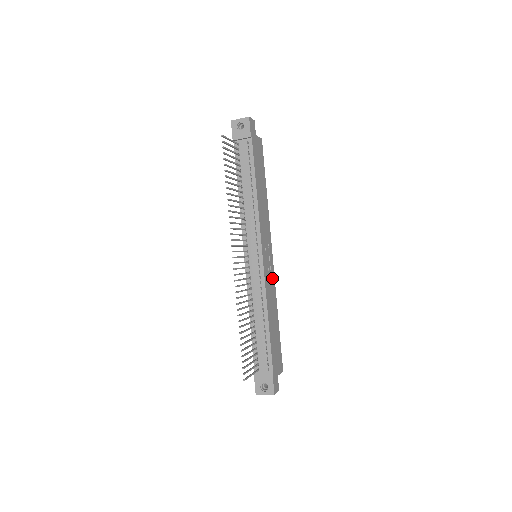
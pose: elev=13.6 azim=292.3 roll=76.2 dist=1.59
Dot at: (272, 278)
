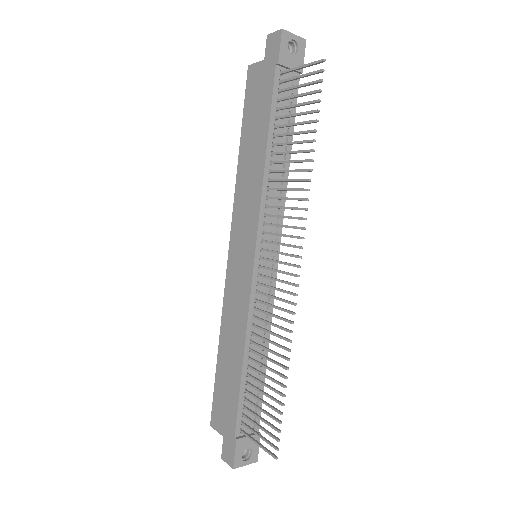
Dot at: occluded
